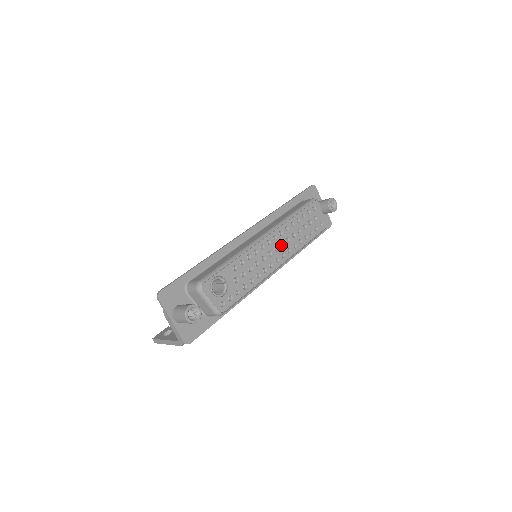
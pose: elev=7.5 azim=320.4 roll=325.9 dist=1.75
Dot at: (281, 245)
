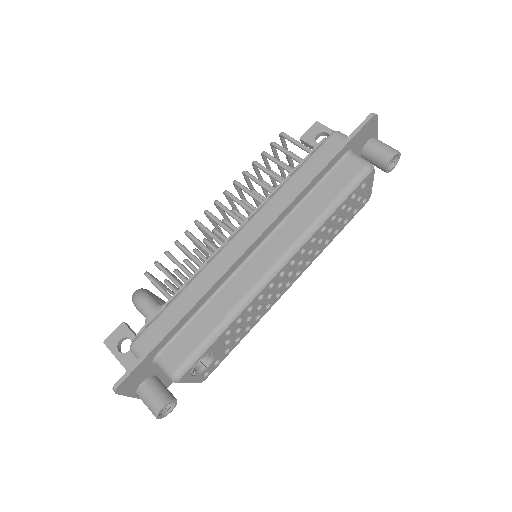
Dot at: occluded
